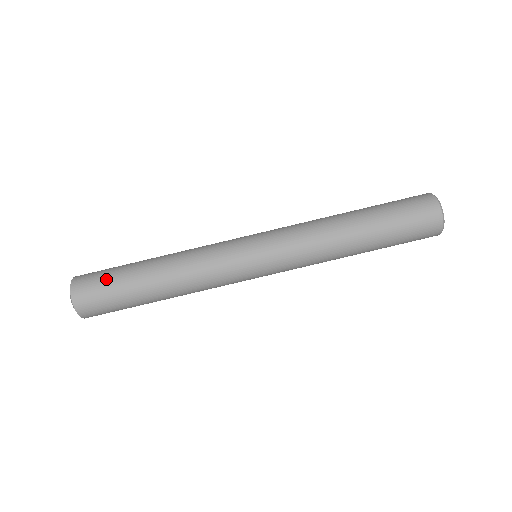
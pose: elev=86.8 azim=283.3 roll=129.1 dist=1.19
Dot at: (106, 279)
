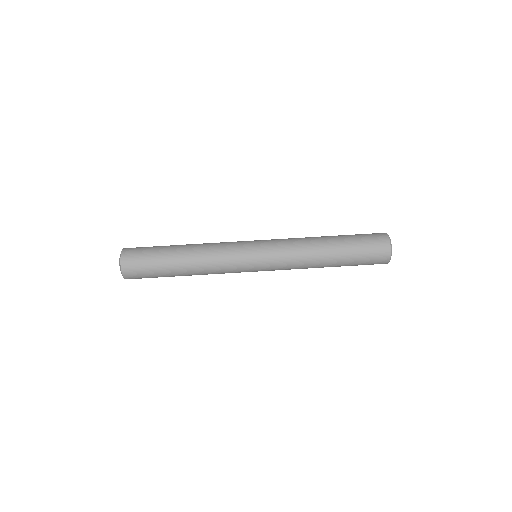
Dot at: (148, 248)
